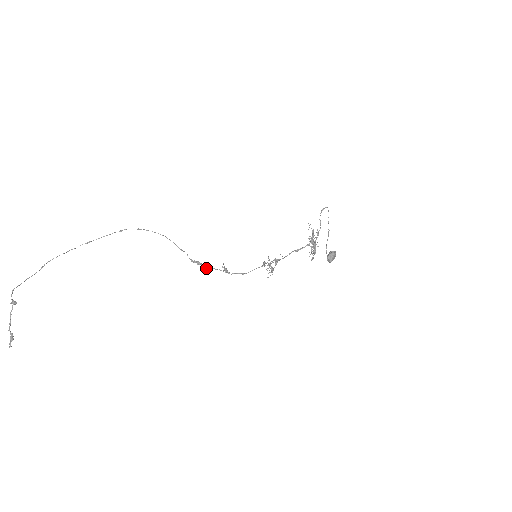
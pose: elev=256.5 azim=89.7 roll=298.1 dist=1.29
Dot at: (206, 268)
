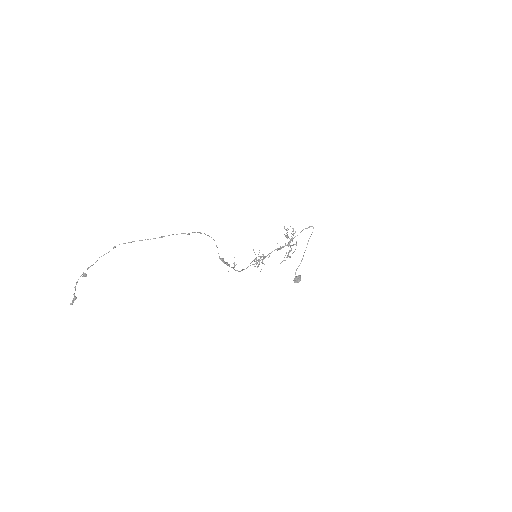
Dot at: occluded
